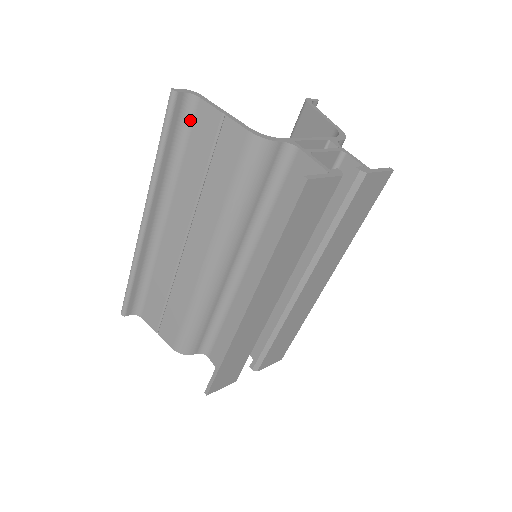
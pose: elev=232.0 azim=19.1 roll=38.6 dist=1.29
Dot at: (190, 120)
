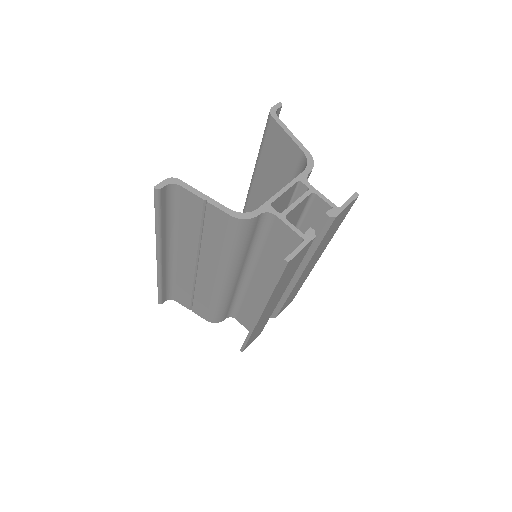
Dot at: (176, 198)
